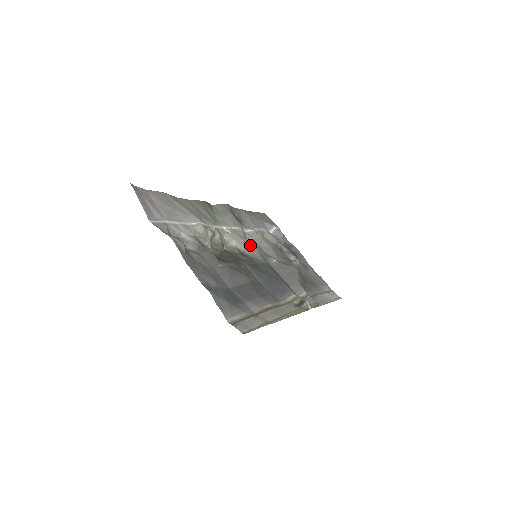
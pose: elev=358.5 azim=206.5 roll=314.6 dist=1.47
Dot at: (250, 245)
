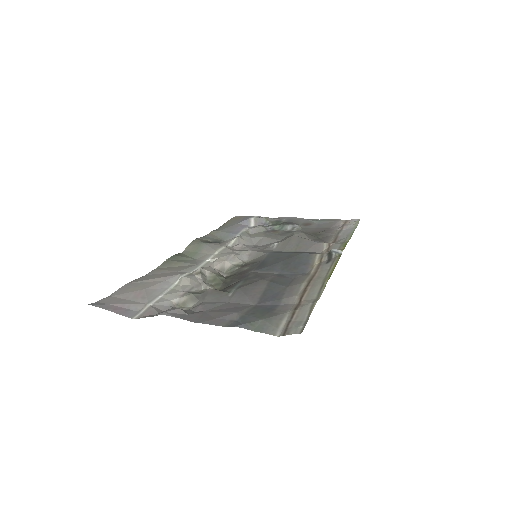
Dot at: (243, 252)
